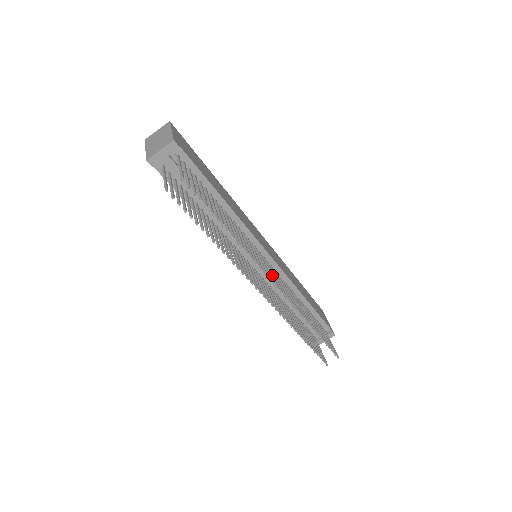
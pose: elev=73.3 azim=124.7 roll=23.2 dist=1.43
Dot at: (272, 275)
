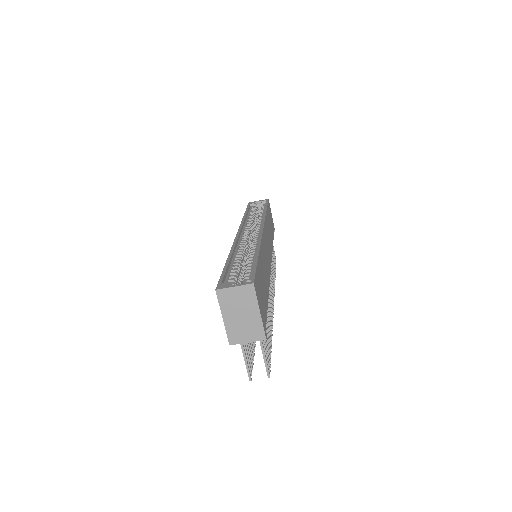
Dot at: (270, 286)
